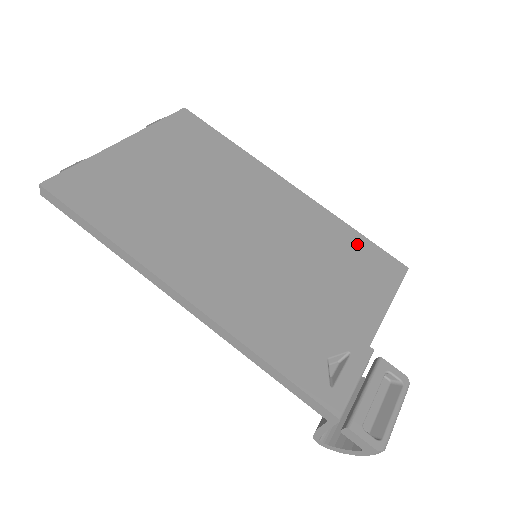
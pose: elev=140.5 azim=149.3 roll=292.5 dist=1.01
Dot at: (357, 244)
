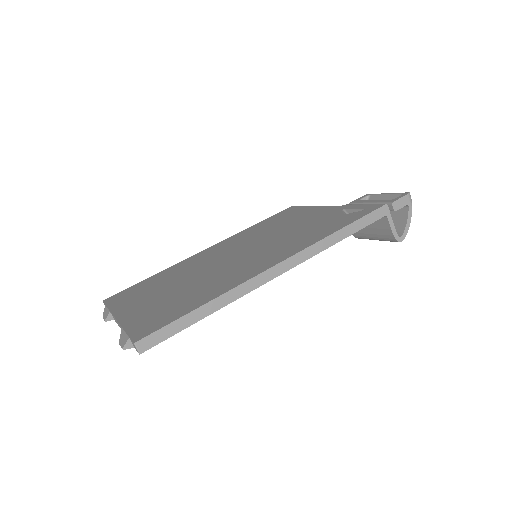
Dot at: (266, 222)
